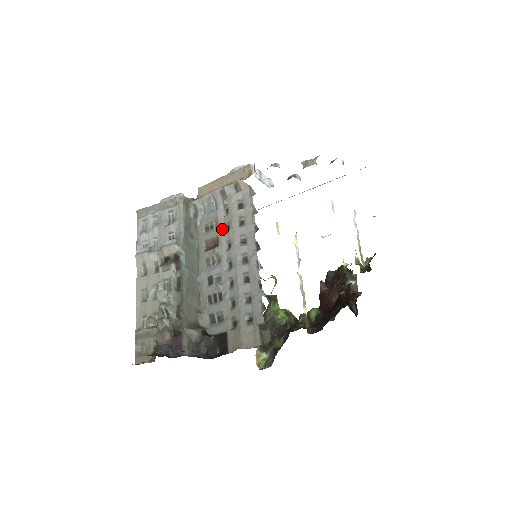
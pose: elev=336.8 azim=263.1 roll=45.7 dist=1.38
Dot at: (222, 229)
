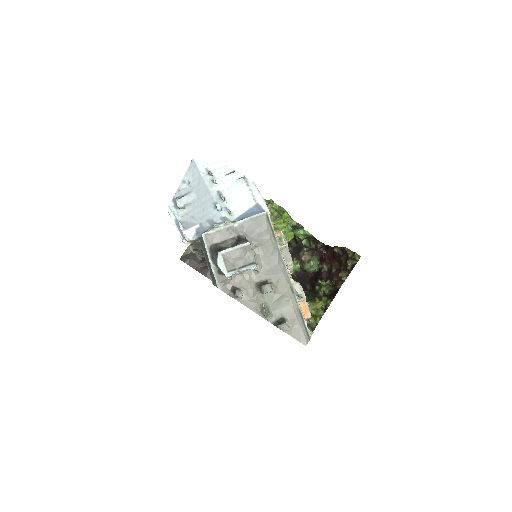
Dot at: occluded
